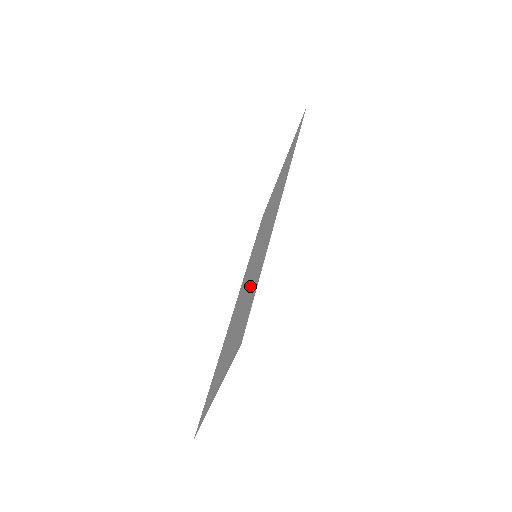
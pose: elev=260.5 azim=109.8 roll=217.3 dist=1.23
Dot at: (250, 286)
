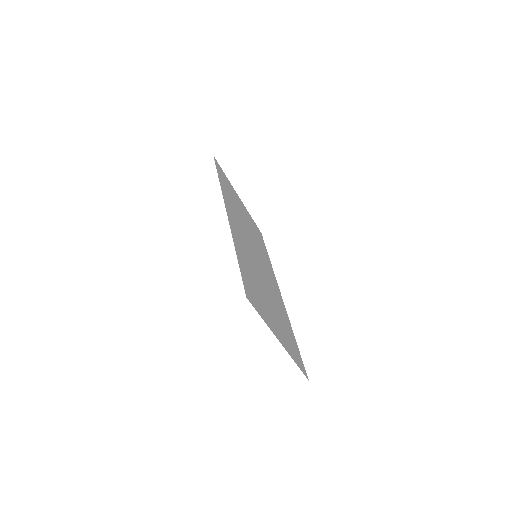
Dot at: (253, 272)
